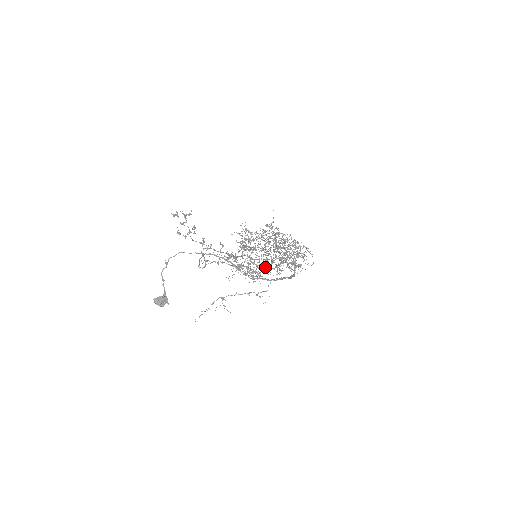
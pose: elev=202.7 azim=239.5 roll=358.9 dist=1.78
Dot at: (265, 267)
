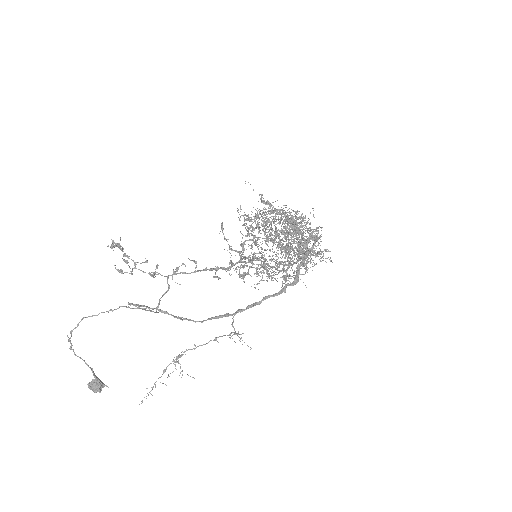
Dot at: (289, 261)
